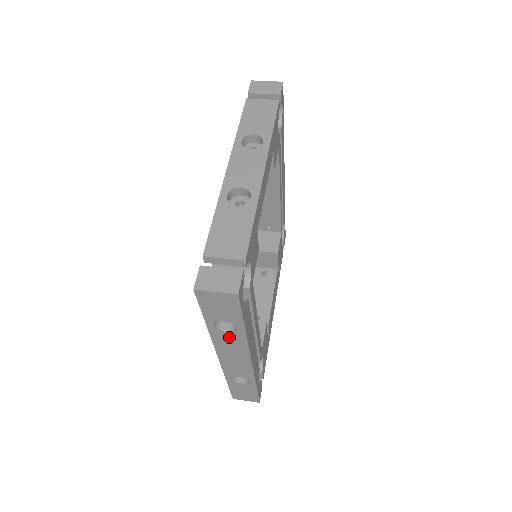
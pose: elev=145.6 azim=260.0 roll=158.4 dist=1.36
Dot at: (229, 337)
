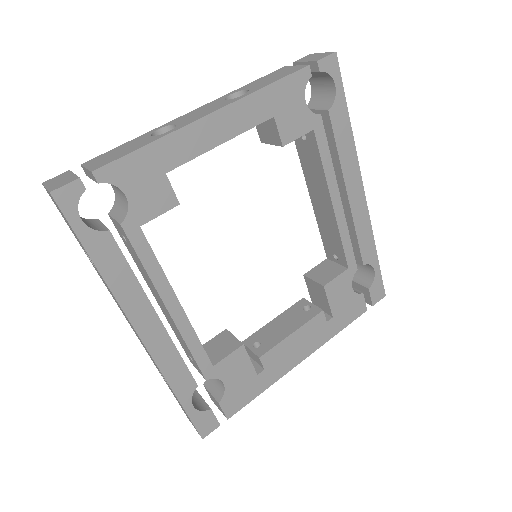
Dot at: (103, 280)
